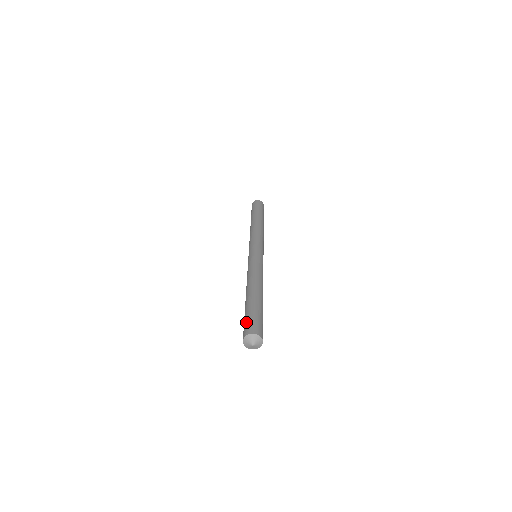
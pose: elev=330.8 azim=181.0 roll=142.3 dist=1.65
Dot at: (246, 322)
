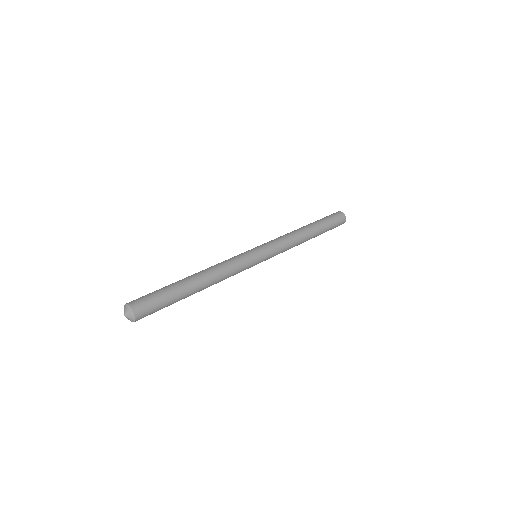
Dot at: (148, 296)
